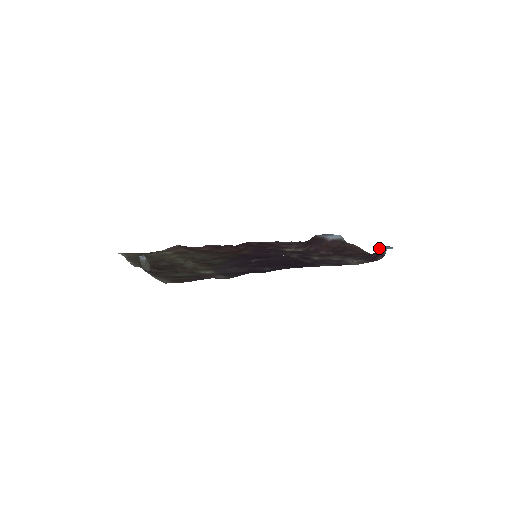
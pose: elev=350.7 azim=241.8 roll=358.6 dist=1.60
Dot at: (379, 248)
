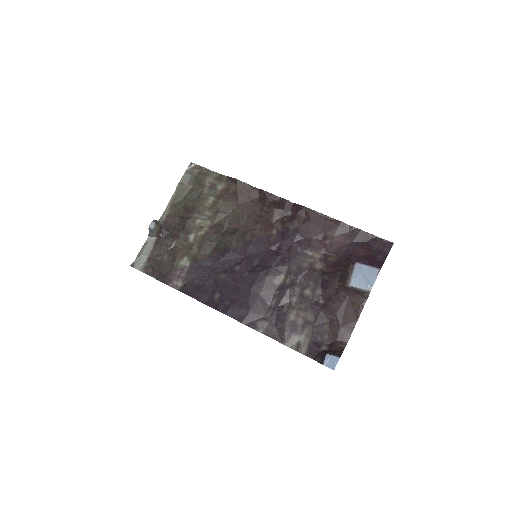
Dot at: (325, 355)
